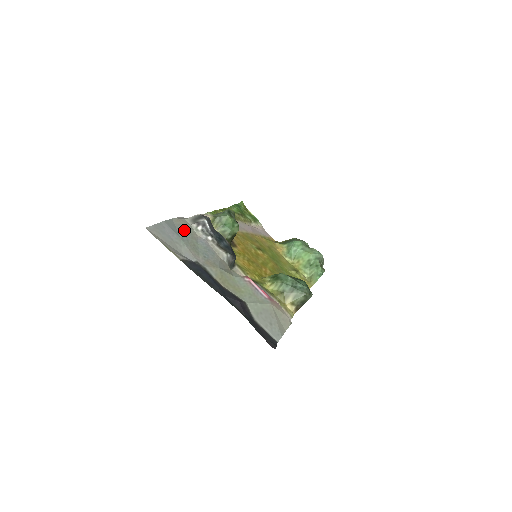
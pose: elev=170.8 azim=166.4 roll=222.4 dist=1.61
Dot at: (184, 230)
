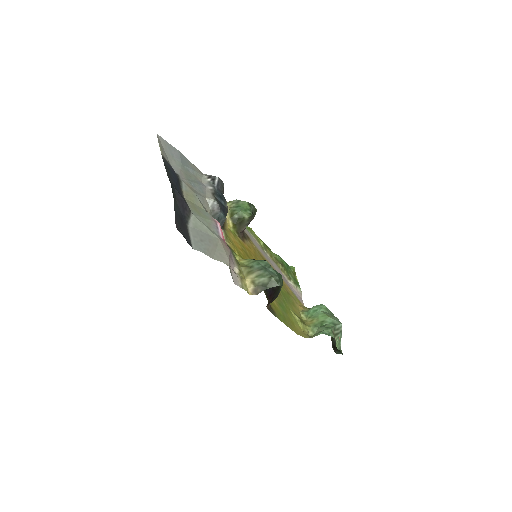
Dot at: (192, 169)
